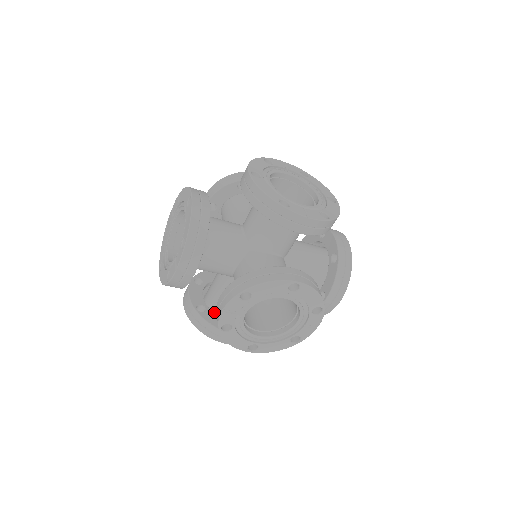
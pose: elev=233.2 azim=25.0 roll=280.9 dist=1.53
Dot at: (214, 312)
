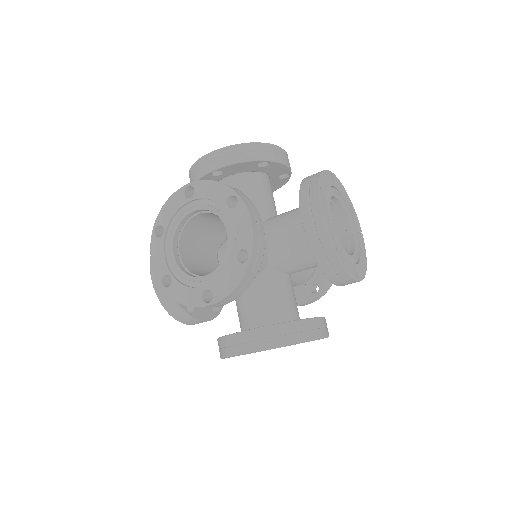
Dot at: occluded
